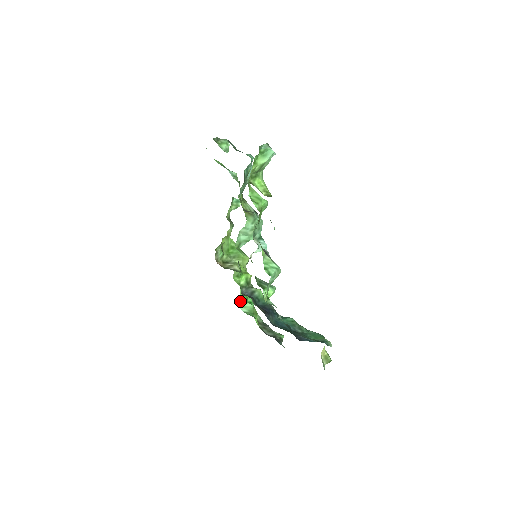
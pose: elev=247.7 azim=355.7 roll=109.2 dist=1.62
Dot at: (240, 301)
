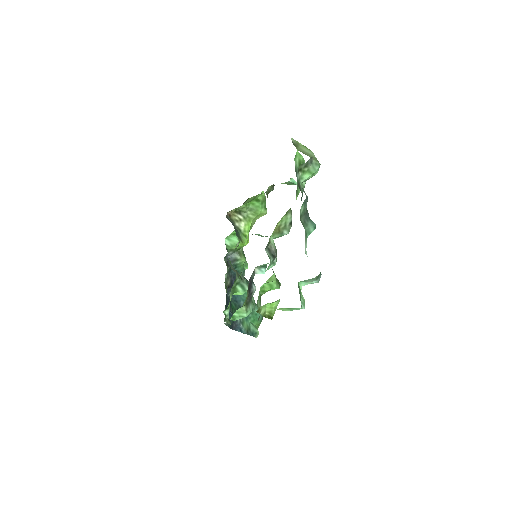
Dot at: (230, 234)
